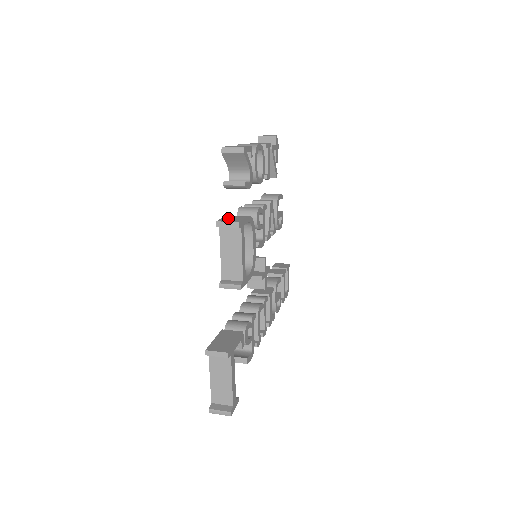
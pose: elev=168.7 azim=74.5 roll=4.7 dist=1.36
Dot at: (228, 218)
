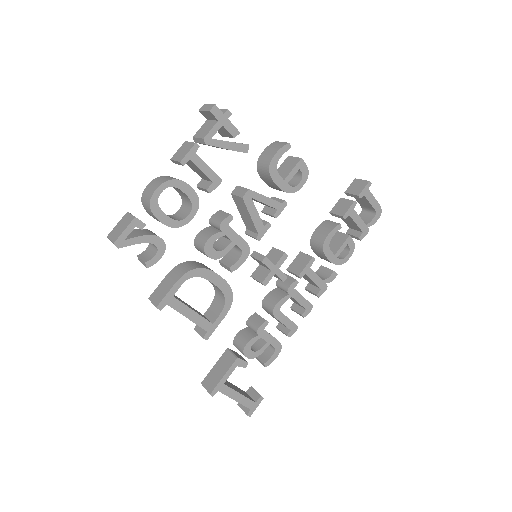
Dot at: (160, 288)
